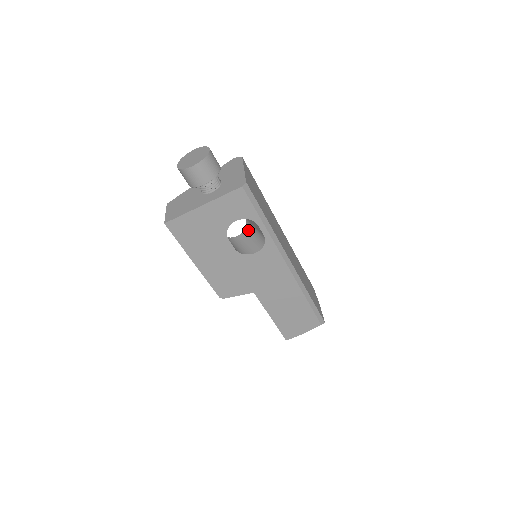
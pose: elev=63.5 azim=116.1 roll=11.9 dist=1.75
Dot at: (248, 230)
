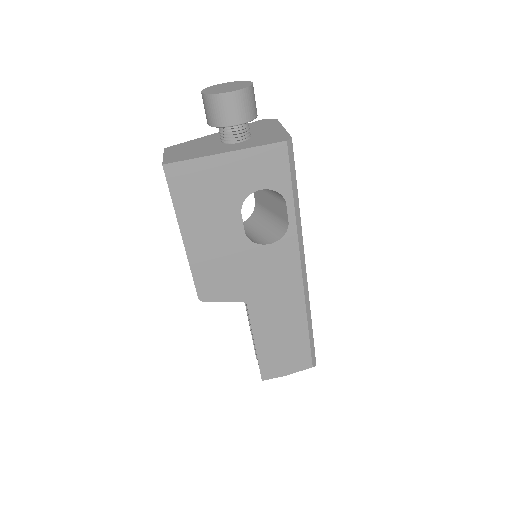
Dot at: (256, 218)
